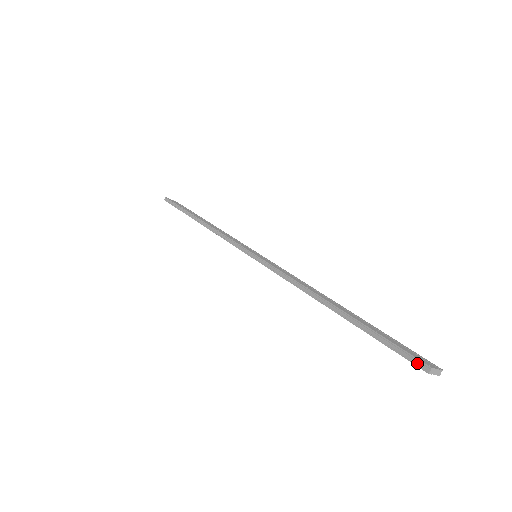
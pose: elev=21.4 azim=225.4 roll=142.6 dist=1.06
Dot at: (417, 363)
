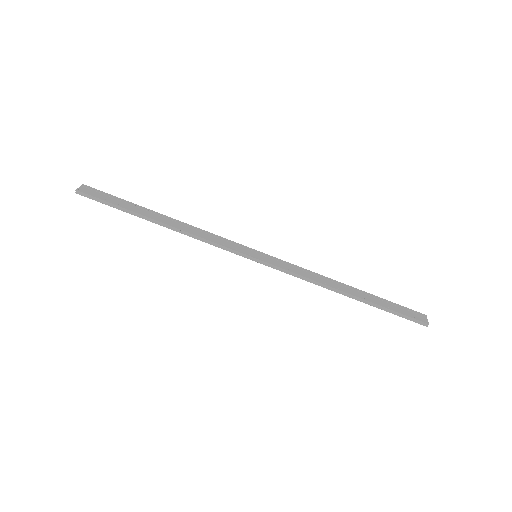
Dot at: (420, 323)
